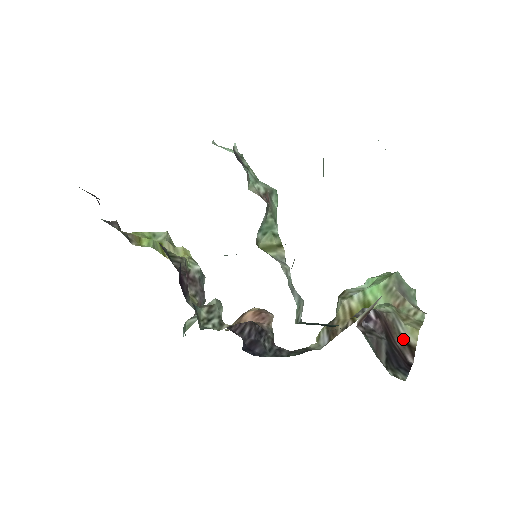
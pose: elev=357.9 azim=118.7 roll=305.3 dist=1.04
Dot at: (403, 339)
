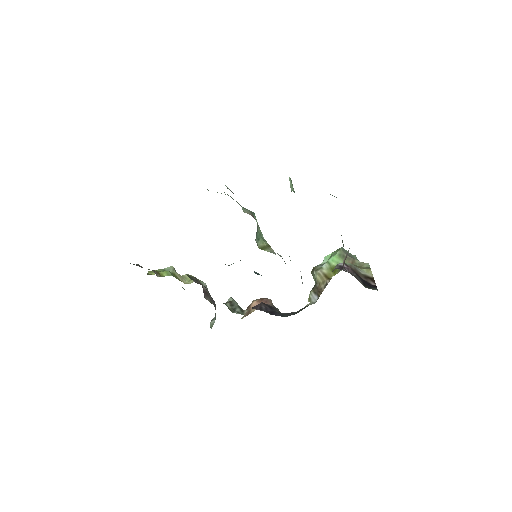
Dot at: (365, 276)
